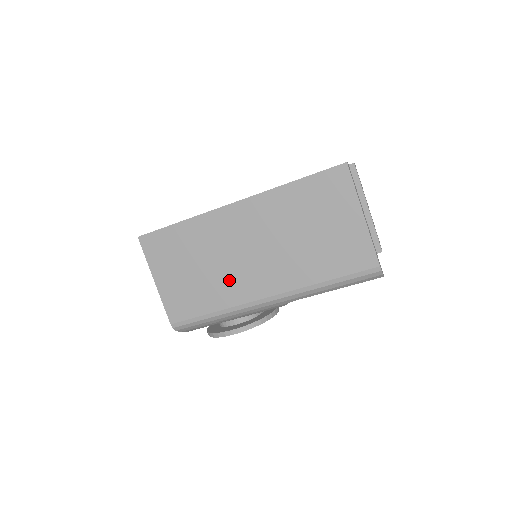
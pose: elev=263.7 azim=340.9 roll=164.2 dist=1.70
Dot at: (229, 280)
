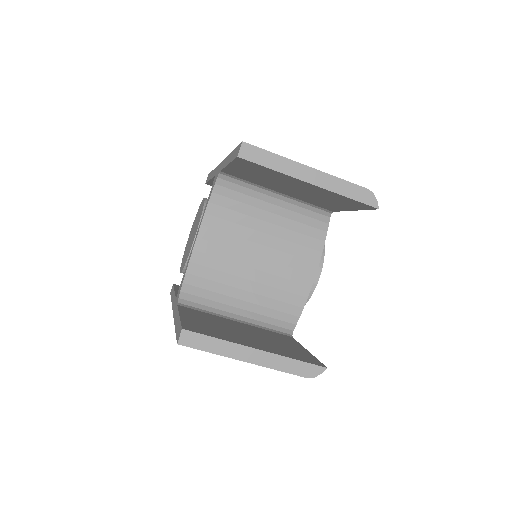
Dot at: occluded
